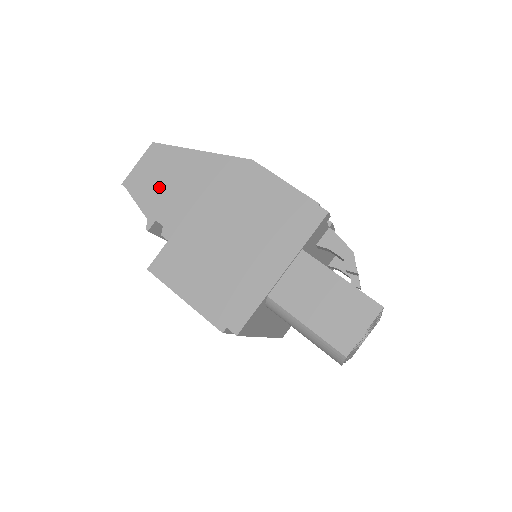
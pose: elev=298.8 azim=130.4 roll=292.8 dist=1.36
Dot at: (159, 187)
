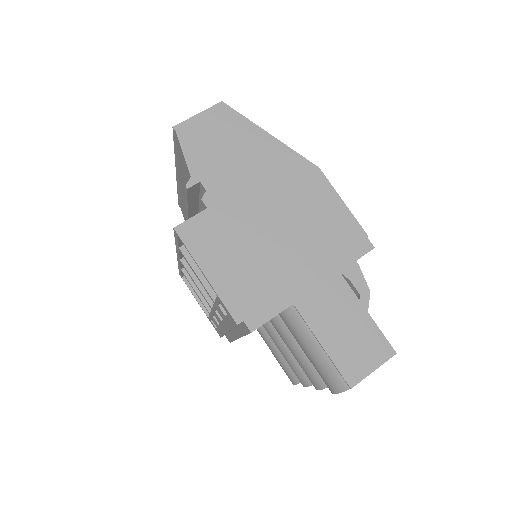
Dot at: (215, 149)
